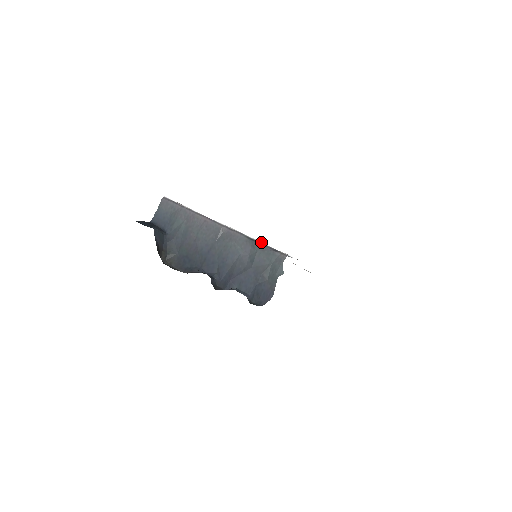
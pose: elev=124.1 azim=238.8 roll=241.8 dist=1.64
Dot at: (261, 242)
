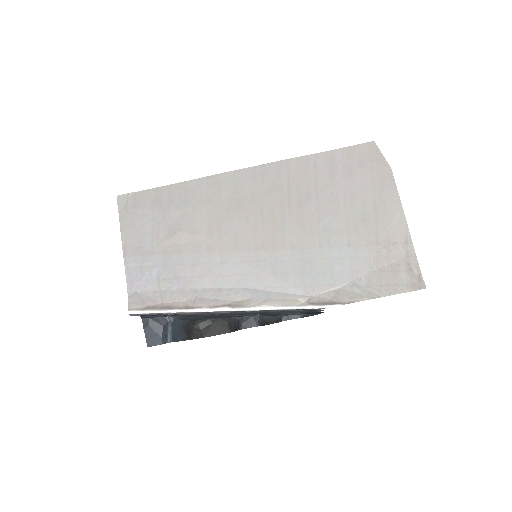
Dot at: (282, 309)
